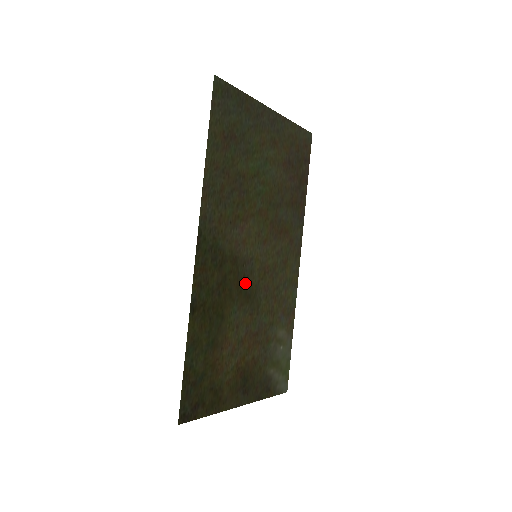
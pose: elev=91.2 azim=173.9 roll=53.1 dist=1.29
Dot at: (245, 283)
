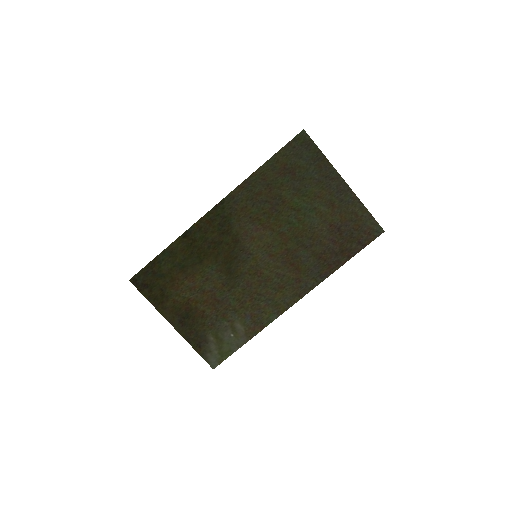
Dot at: (234, 262)
